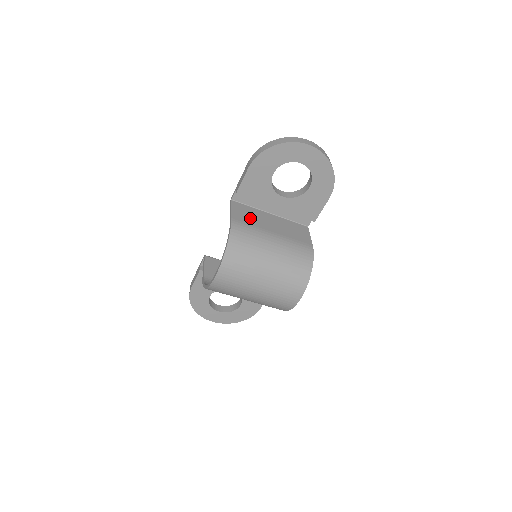
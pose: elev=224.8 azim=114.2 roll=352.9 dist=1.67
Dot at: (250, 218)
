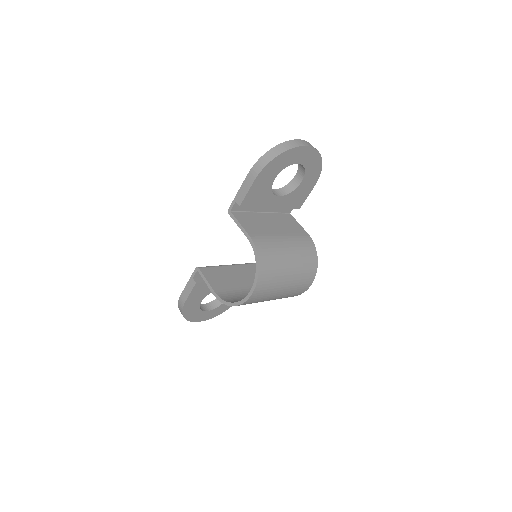
Dot at: (257, 226)
